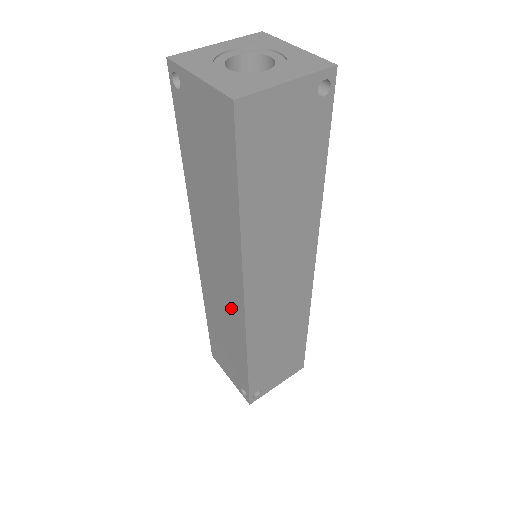
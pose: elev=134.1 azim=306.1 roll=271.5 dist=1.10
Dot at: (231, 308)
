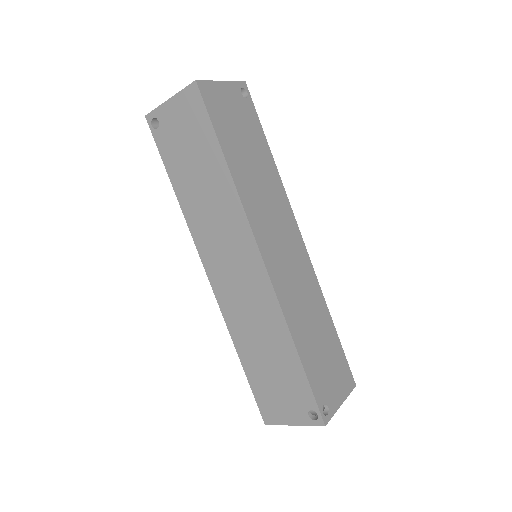
Dot at: (256, 291)
